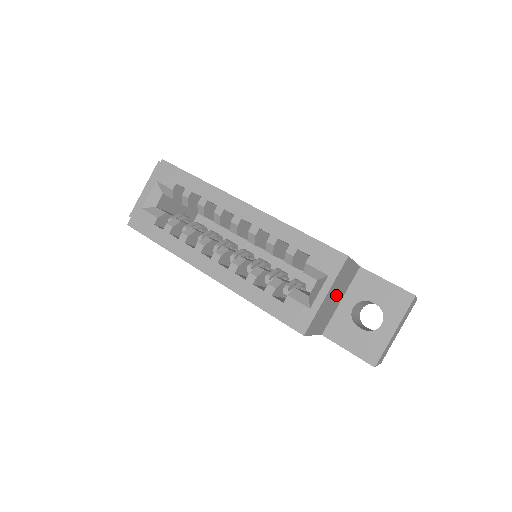
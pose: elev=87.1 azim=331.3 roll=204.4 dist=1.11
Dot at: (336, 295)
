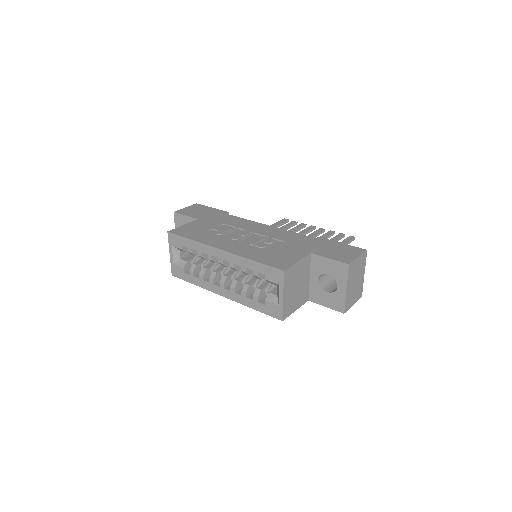
Dot at: (298, 284)
